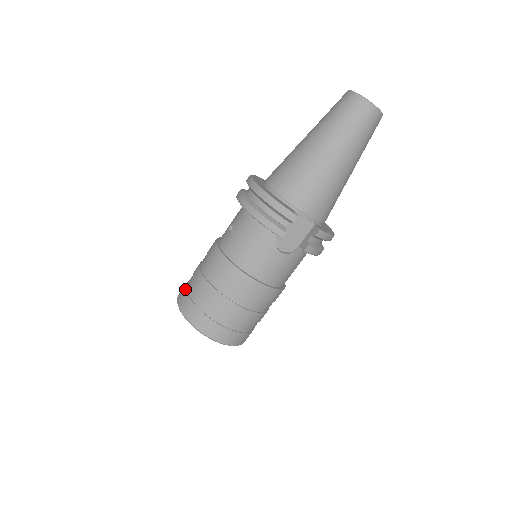
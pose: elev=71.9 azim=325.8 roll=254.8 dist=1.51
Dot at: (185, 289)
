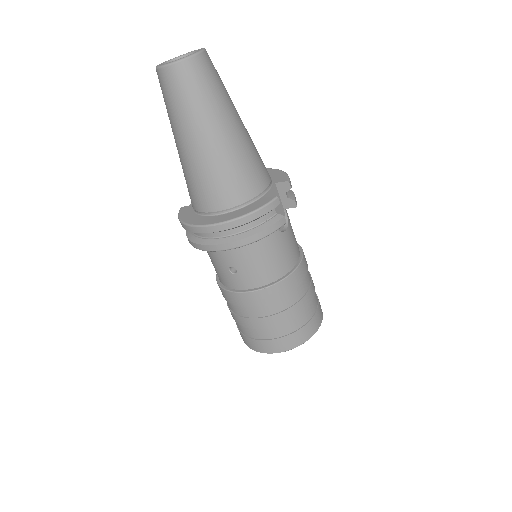
Dot at: (260, 341)
